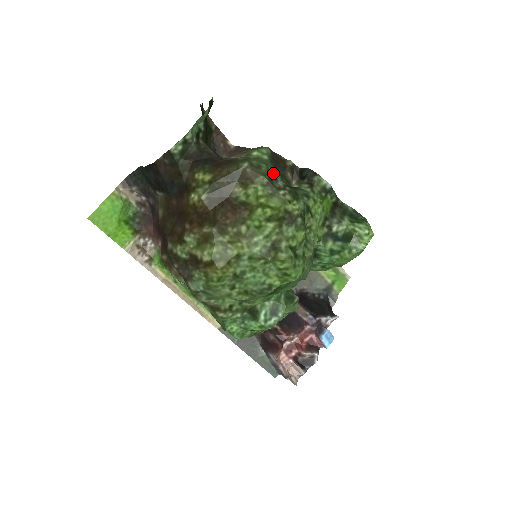
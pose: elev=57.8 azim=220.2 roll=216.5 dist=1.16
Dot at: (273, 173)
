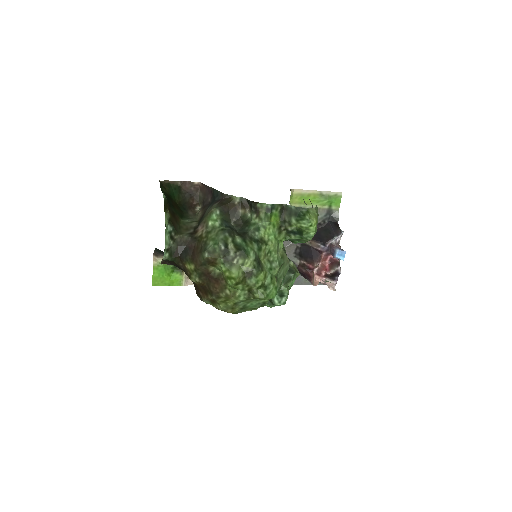
Dot at: (224, 248)
